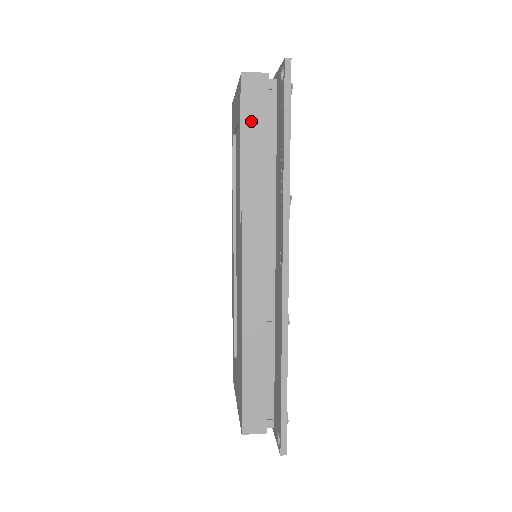
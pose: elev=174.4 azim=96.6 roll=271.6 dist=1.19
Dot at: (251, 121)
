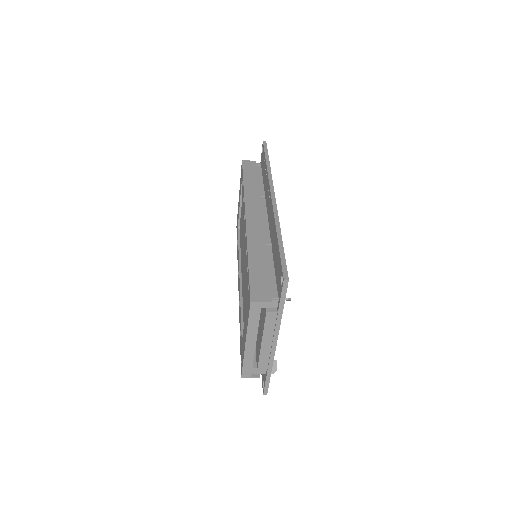
Dot at: (248, 172)
